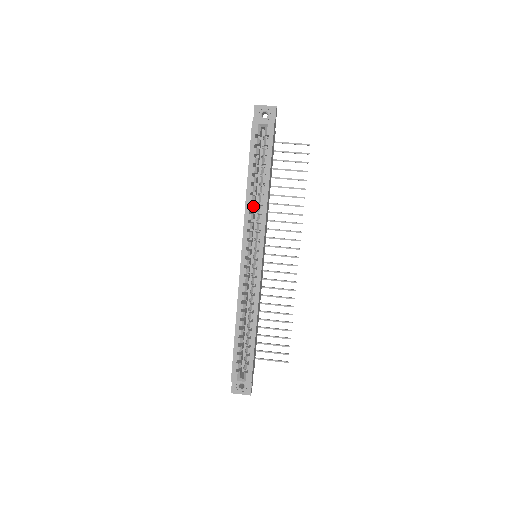
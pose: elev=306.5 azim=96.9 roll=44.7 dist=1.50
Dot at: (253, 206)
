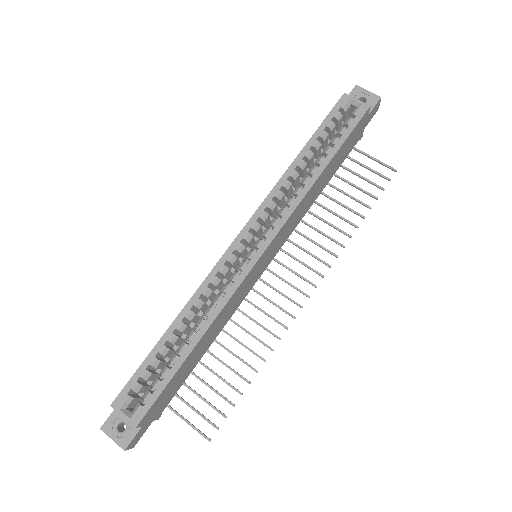
Dot at: (290, 184)
